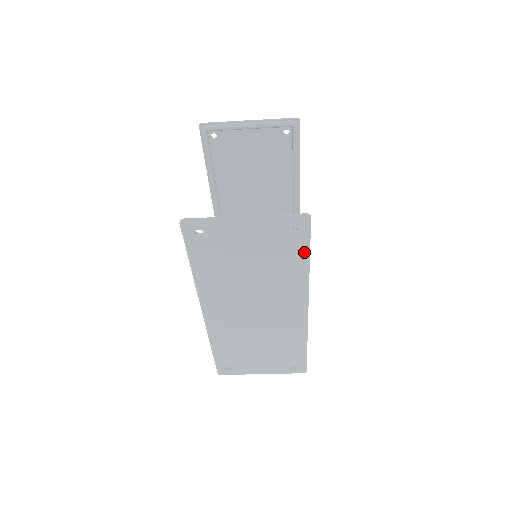
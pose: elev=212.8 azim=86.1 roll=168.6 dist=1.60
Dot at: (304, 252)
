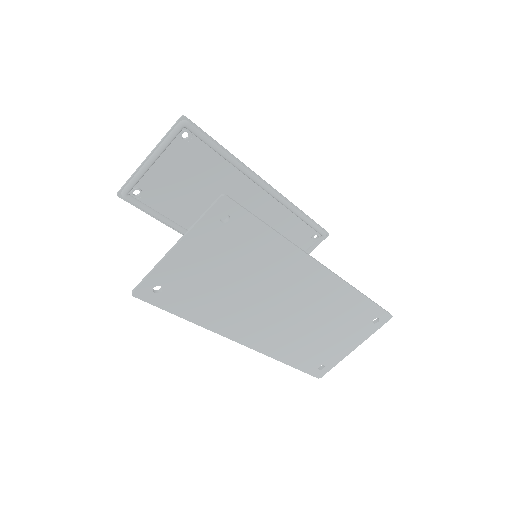
Dot at: (258, 227)
